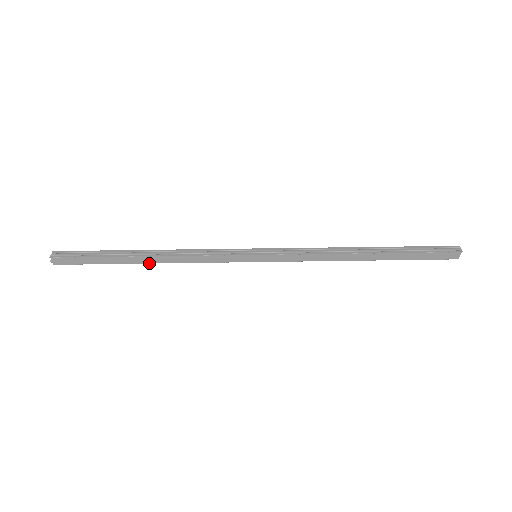
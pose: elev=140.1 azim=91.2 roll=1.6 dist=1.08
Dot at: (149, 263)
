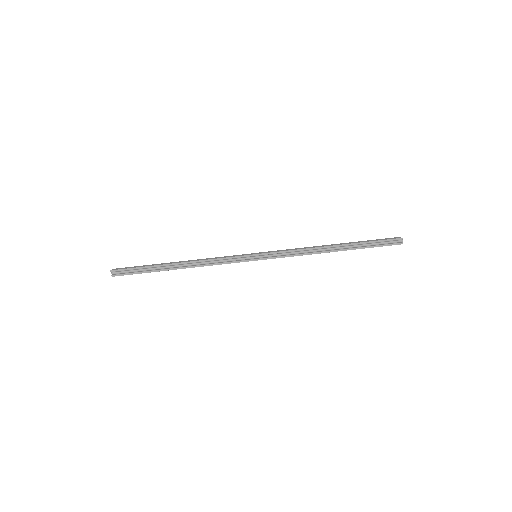
Dot at: occluded
